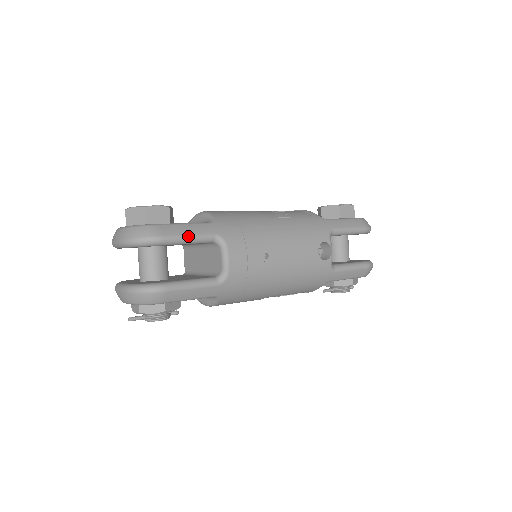
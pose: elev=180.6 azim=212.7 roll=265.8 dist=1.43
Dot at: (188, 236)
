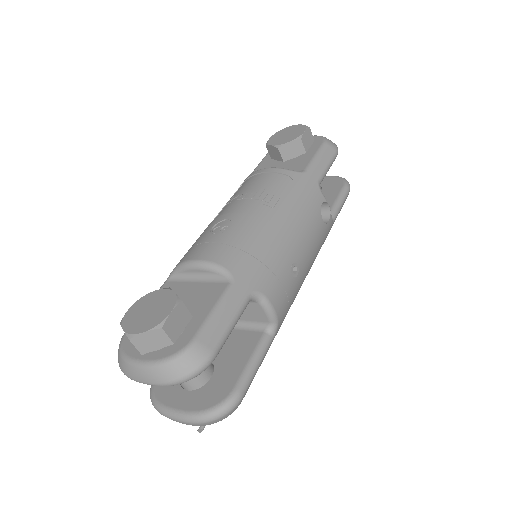
Dot at: (231, 324)
